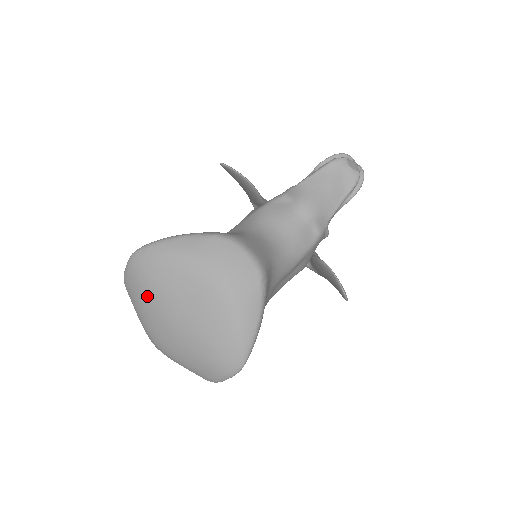
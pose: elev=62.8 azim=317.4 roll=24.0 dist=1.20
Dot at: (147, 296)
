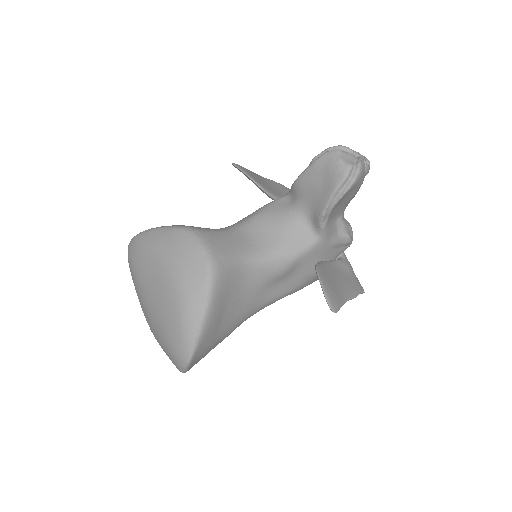
Dot at: (135, 281)
